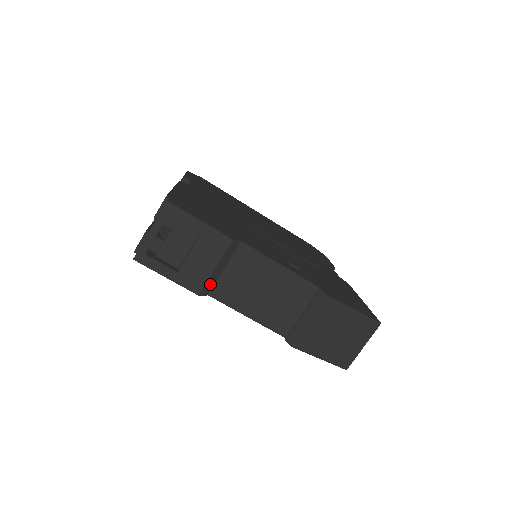
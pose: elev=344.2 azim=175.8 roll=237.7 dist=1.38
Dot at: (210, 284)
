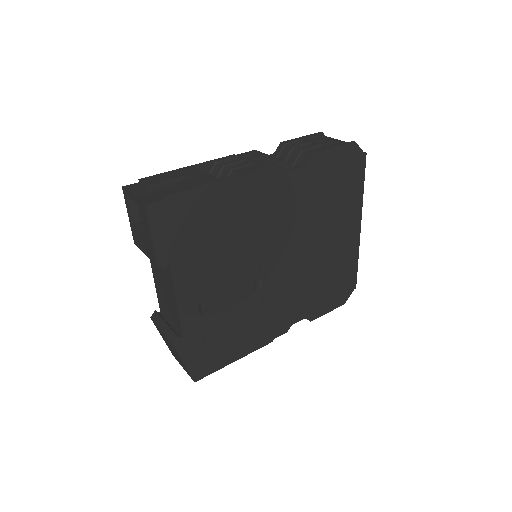
Dot at: occluded
